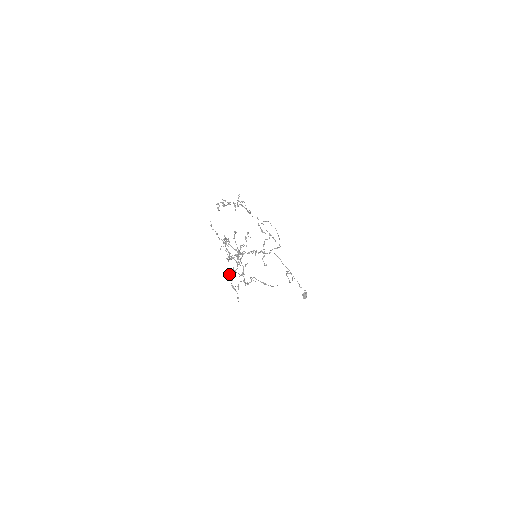
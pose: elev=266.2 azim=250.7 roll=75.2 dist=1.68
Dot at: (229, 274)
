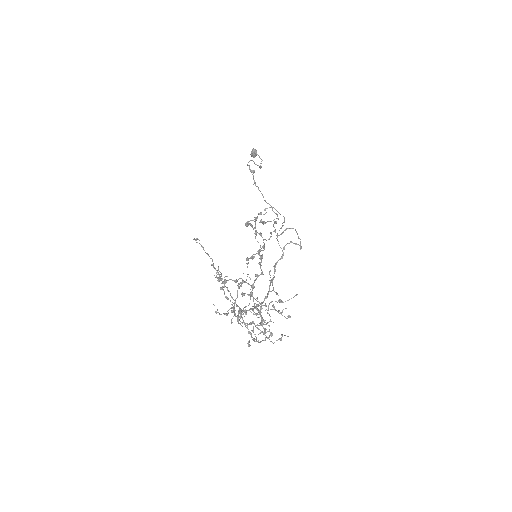
Dot at: (249, 341)
